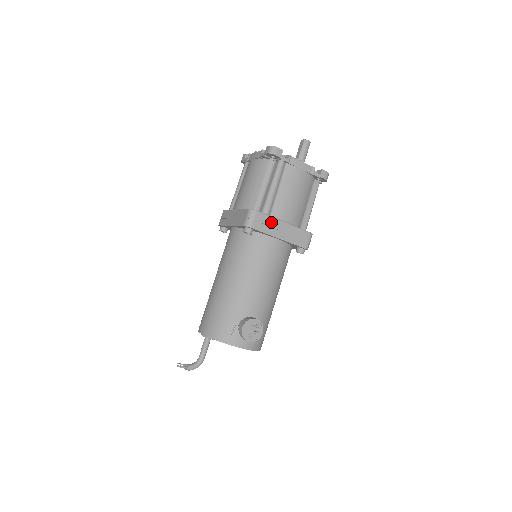
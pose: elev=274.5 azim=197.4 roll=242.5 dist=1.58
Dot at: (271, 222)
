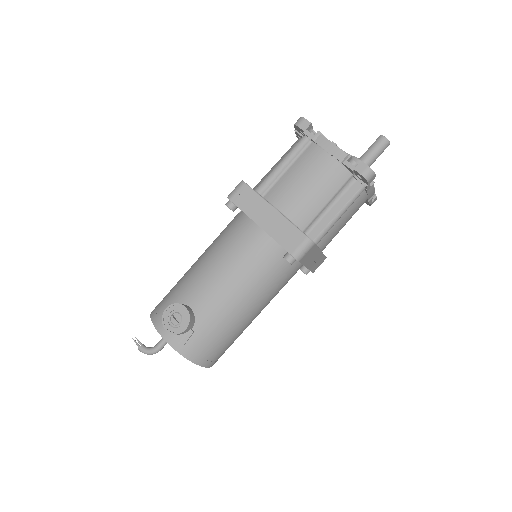
Dot at: (257, 202)
